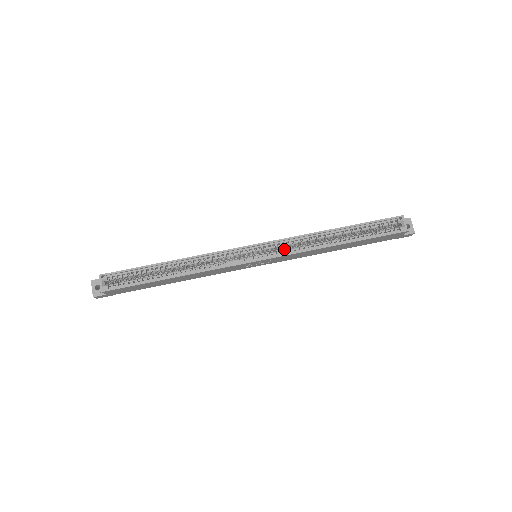
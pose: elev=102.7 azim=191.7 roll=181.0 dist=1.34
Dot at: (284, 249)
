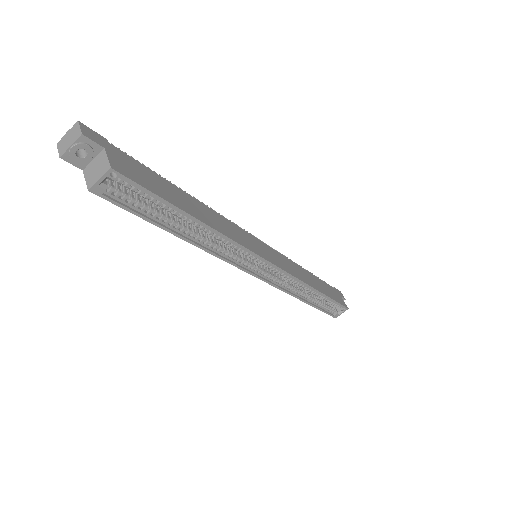
Dot at: (279, 277)
